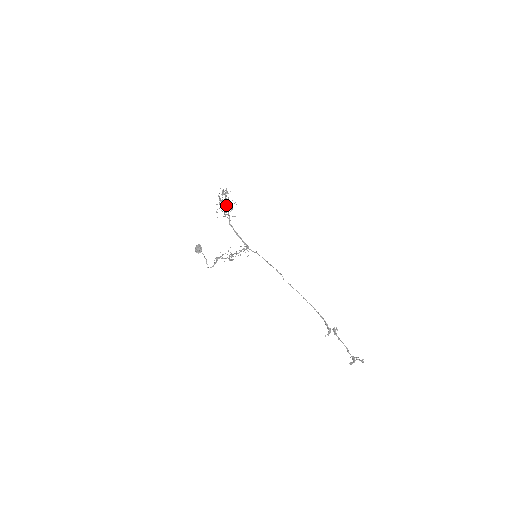
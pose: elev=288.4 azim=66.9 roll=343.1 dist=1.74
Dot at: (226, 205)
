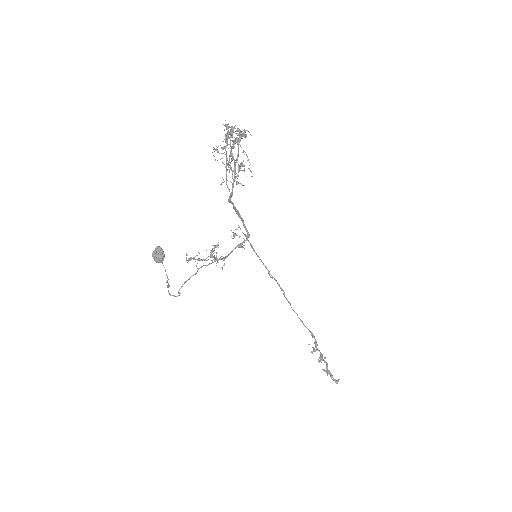
Dot at: occluded
